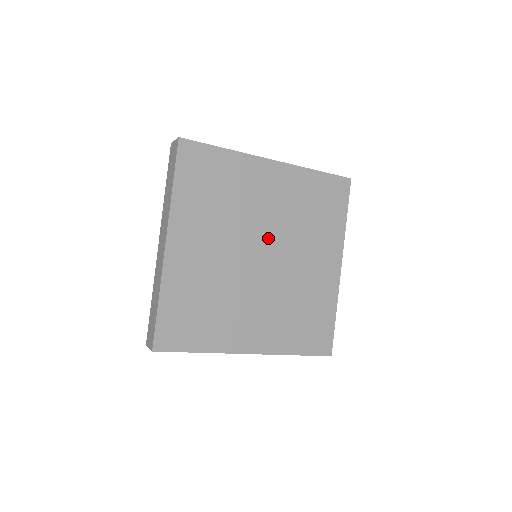
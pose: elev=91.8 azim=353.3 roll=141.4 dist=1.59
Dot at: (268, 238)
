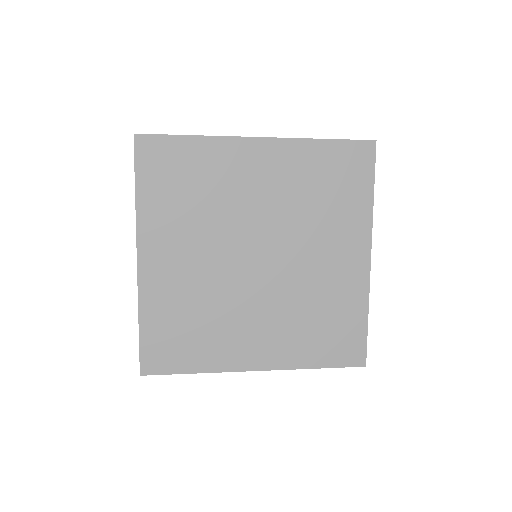
Dot at: (264, 235)
